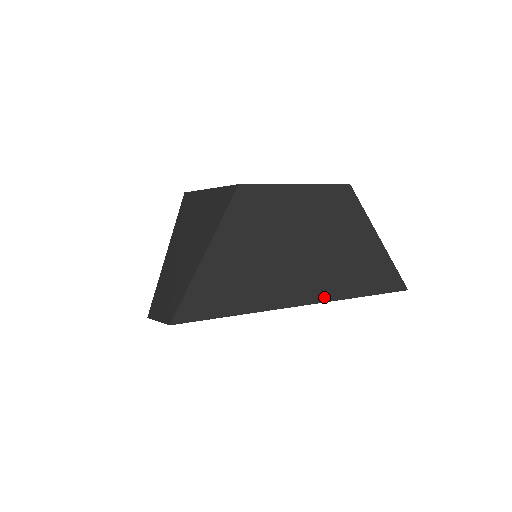
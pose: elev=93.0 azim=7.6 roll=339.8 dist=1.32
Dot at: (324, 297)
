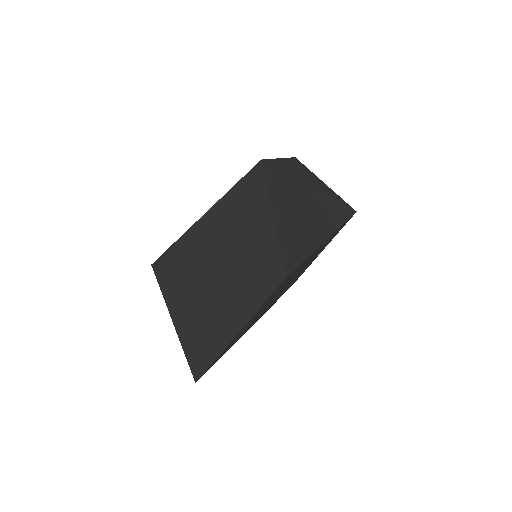
Dot at: (333, 228)
